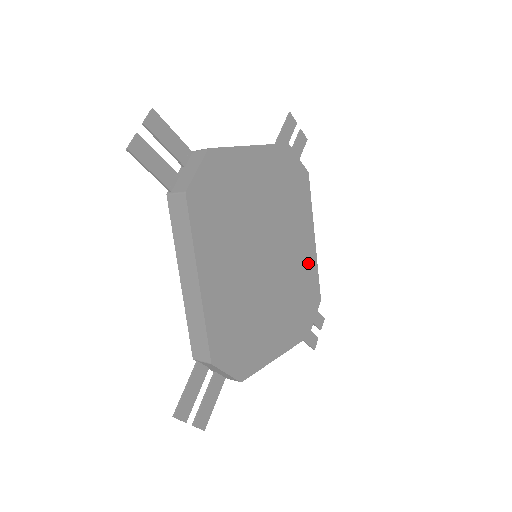
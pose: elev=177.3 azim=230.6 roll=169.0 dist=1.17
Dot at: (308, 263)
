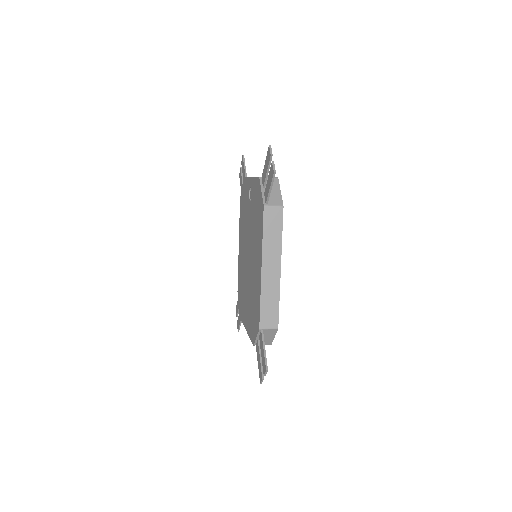
Dot at: occluded
